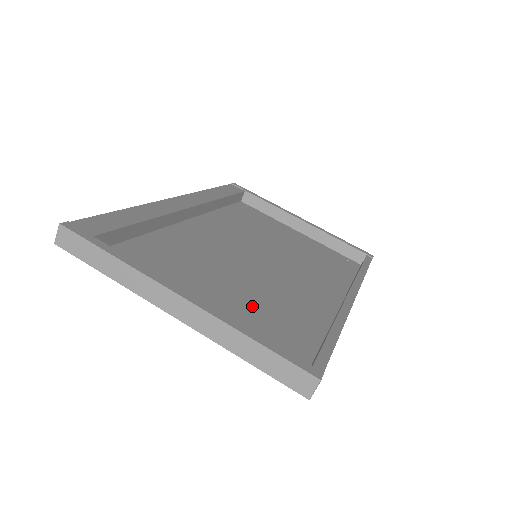
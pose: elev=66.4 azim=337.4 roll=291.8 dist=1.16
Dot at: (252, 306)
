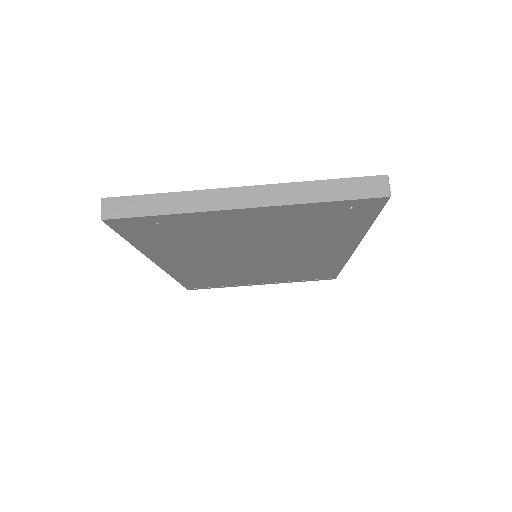
Dot at: (290, 230)
